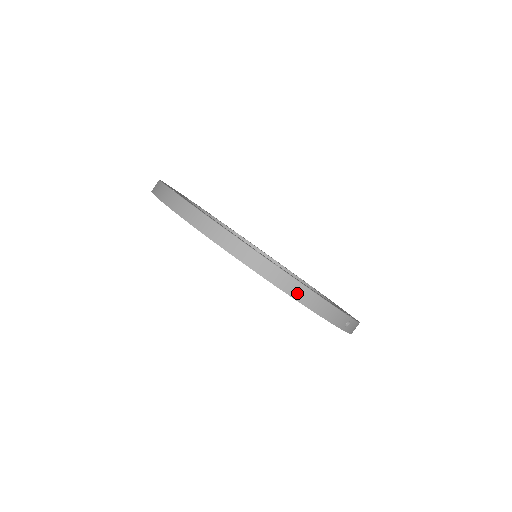
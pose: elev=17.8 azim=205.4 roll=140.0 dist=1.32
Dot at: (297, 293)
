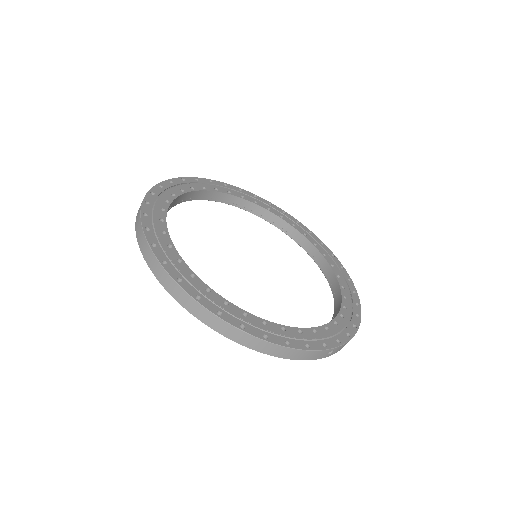
Dot at: (263, 348)
